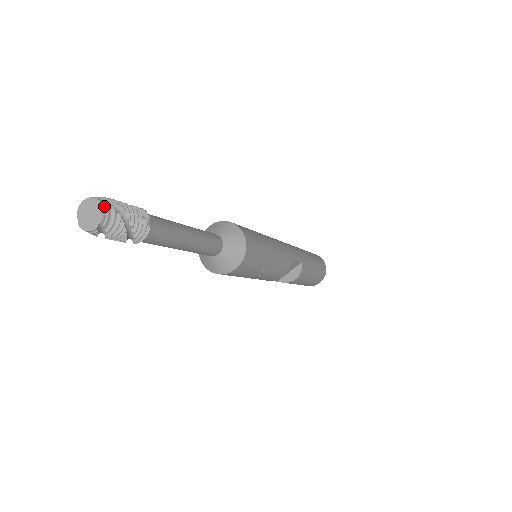
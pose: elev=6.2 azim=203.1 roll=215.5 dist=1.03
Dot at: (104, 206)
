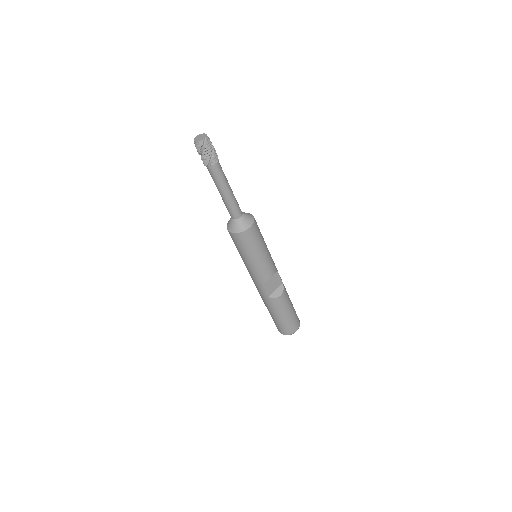
Dot at: (206, 134)
